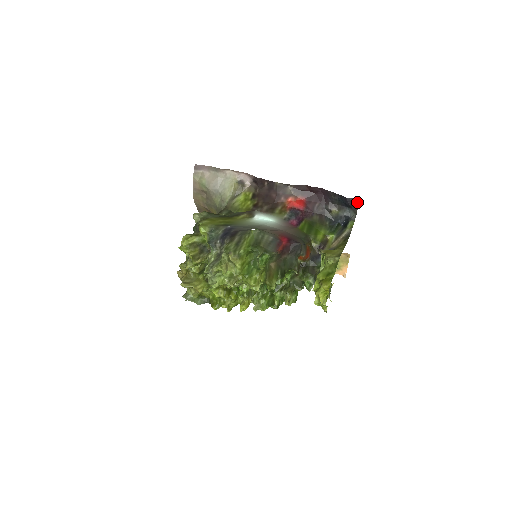
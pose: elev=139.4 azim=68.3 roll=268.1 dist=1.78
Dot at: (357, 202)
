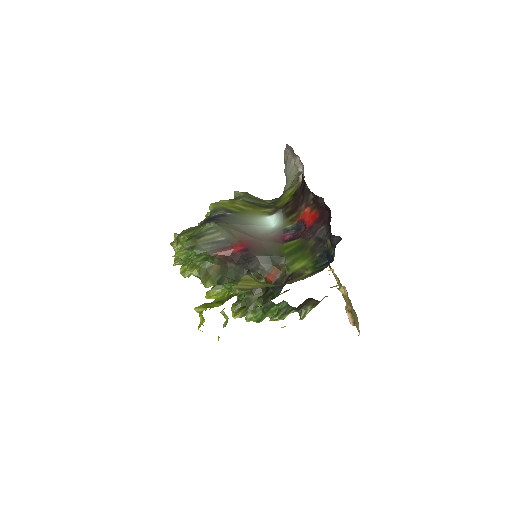
Dot at: (337, 243)
